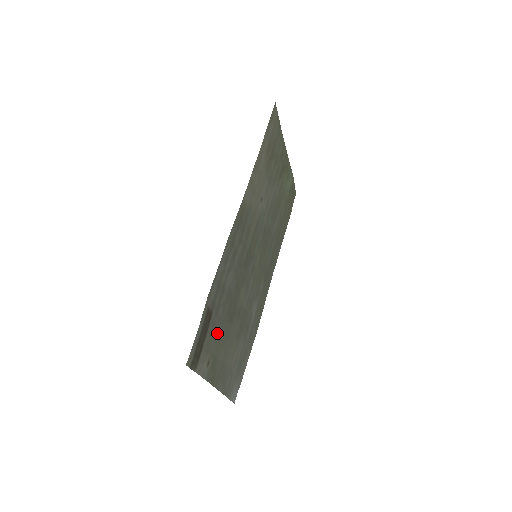
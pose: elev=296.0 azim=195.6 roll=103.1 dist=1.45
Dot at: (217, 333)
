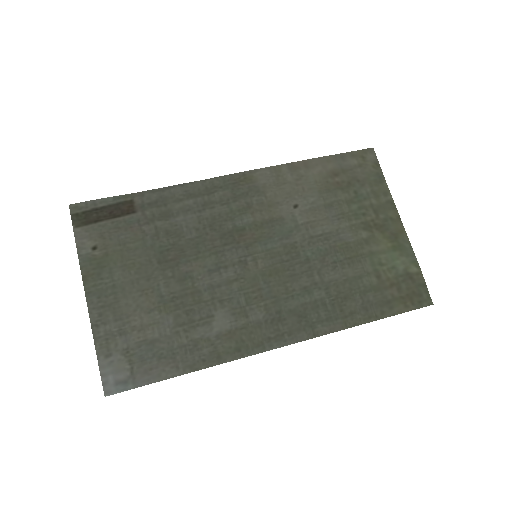
Dot at: (129, 242)
